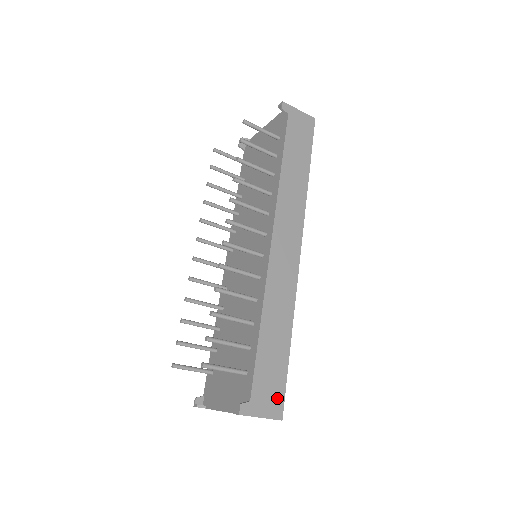
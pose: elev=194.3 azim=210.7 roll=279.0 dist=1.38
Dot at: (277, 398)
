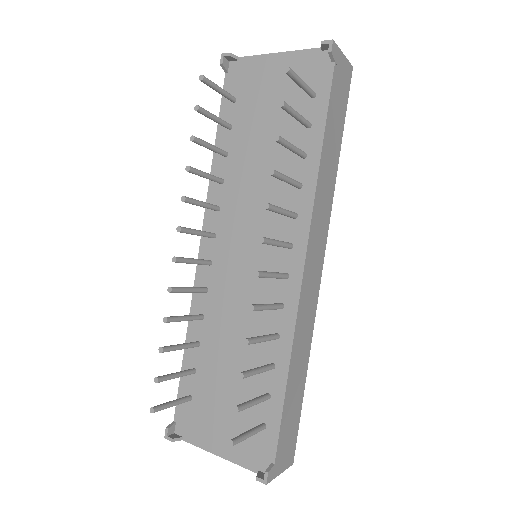
Dot at: (292, 445)
